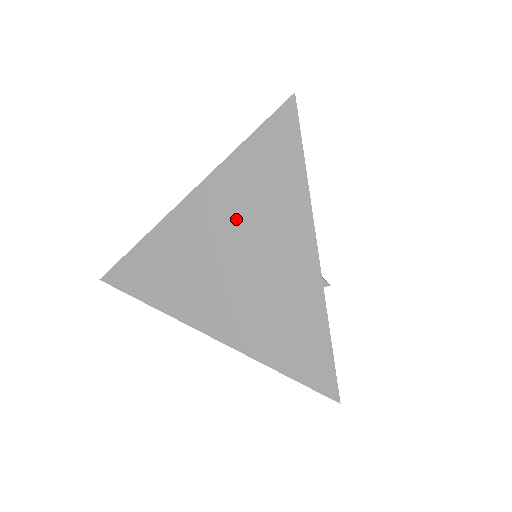
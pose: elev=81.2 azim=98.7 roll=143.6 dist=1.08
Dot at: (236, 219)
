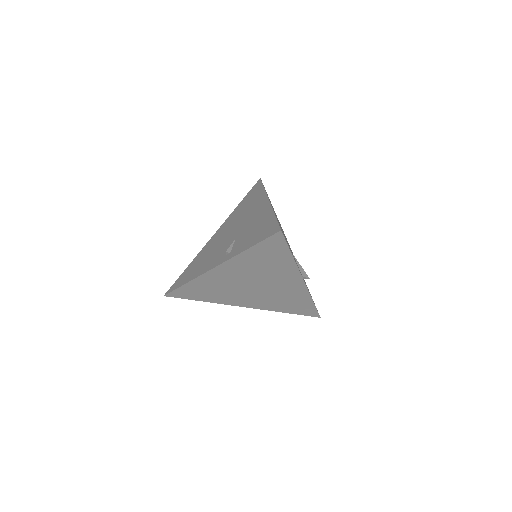
Dot at: (251, 274)
